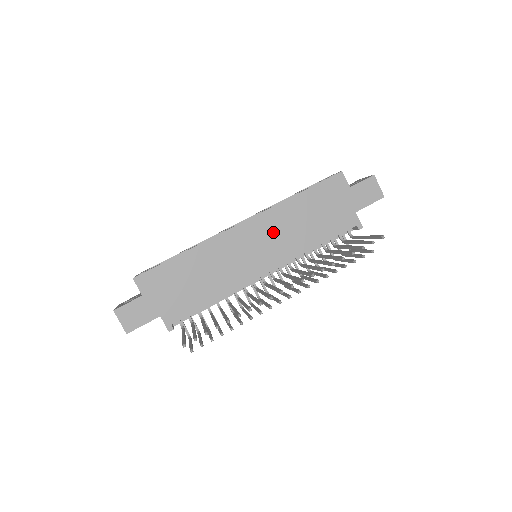
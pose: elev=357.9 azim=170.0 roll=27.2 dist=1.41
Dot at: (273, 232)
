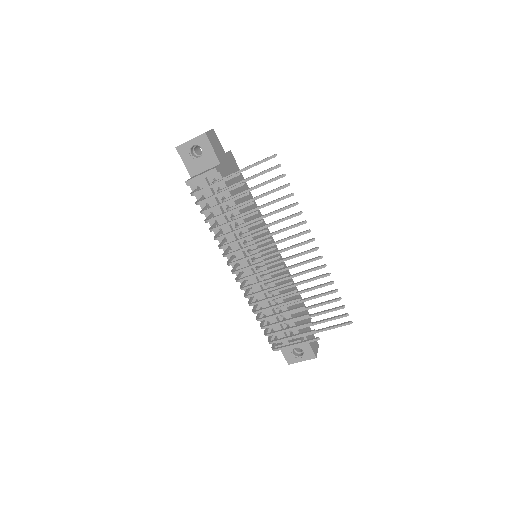
Dot at: occluded
